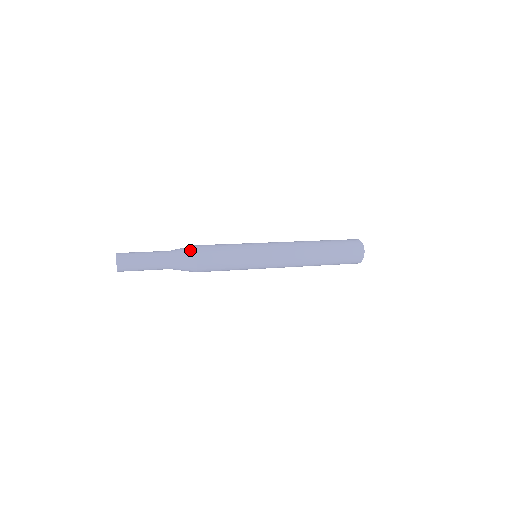
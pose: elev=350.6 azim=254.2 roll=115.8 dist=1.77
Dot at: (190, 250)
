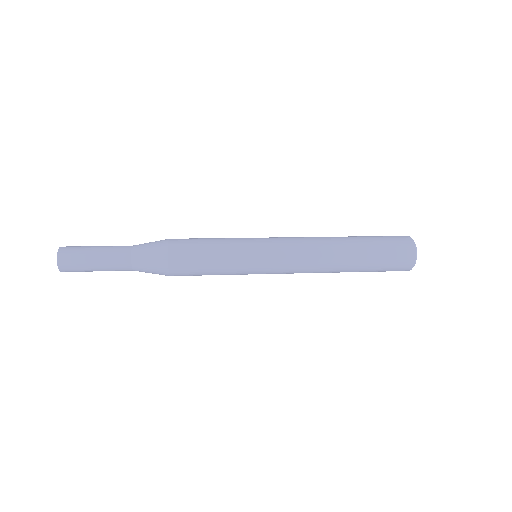
Dot at: (159, 246)
